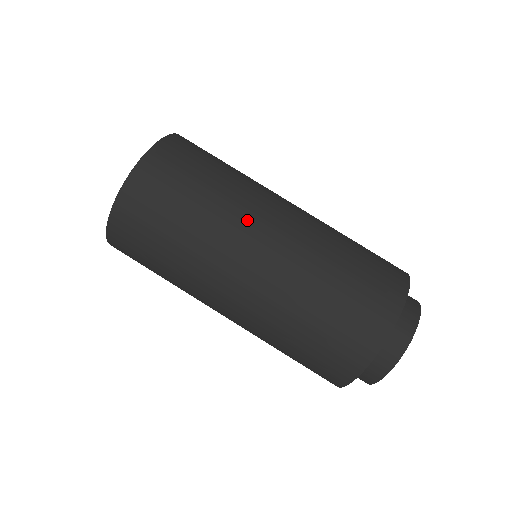
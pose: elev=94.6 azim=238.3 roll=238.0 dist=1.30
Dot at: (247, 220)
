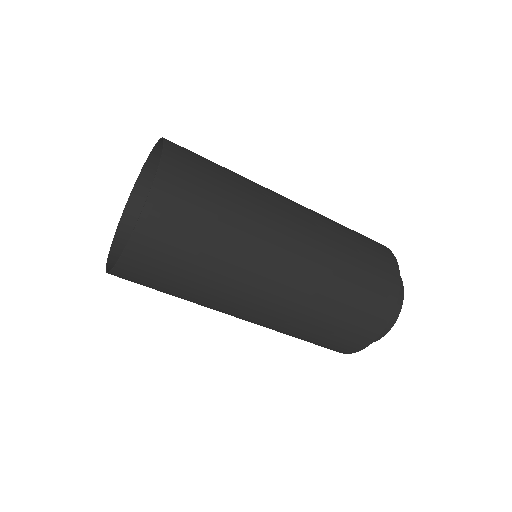
Dot at: (229, 307)
